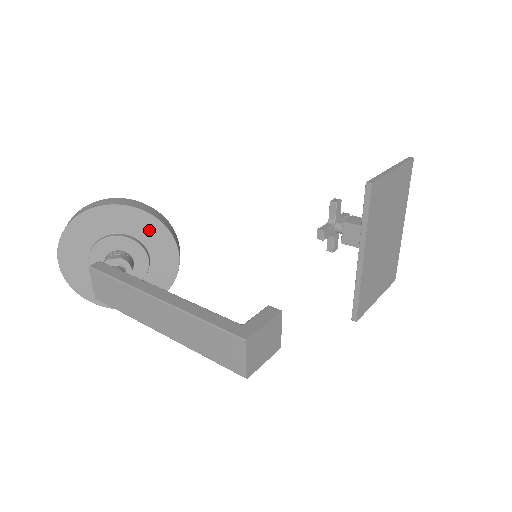
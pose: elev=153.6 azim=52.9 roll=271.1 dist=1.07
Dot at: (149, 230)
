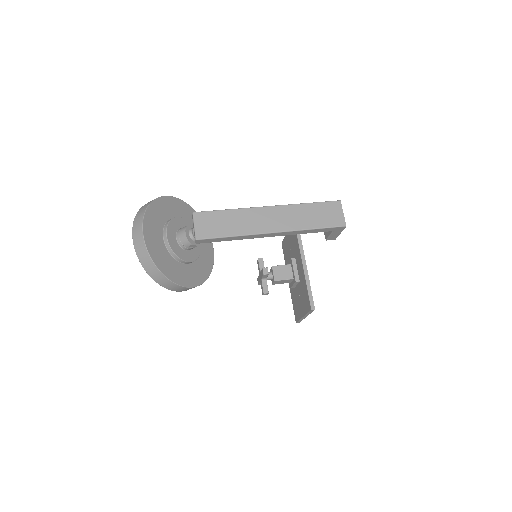
Dot at: occluded
